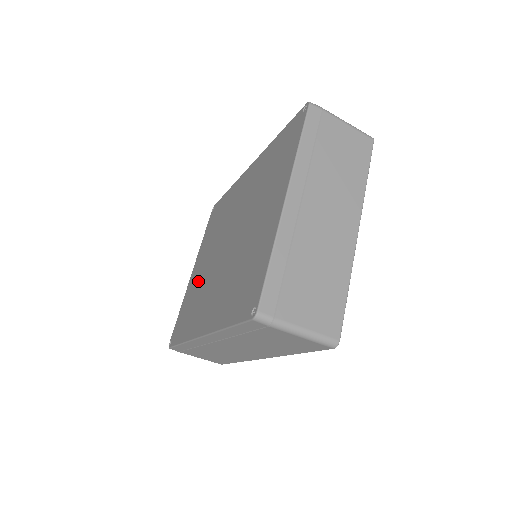
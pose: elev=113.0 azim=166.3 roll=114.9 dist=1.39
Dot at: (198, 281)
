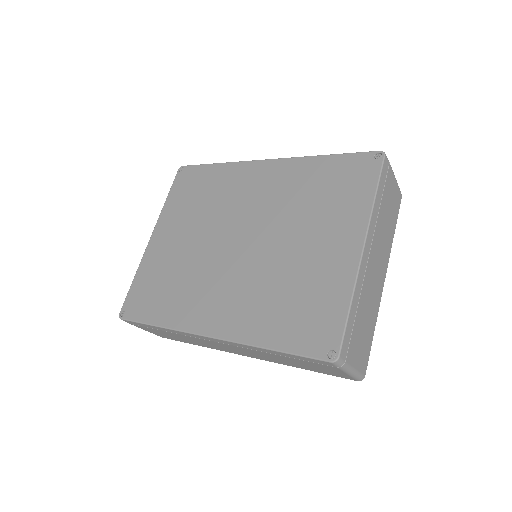
Dot at: (176, 258)
